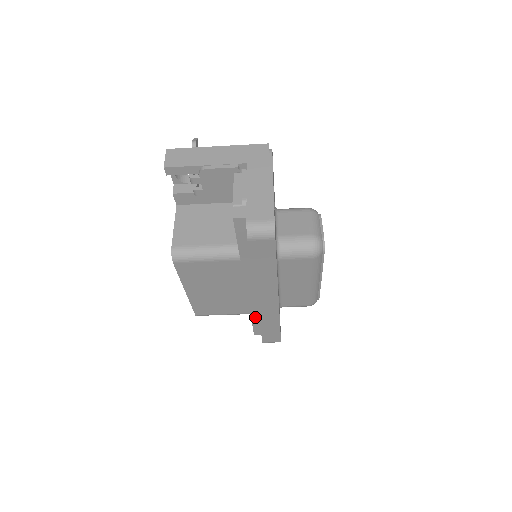
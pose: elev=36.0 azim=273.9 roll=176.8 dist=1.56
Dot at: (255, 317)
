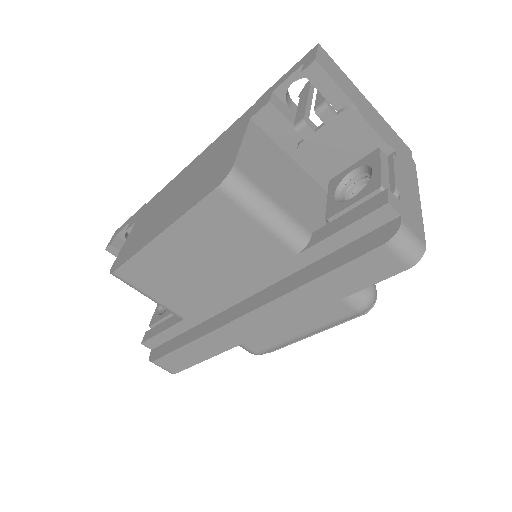
Dot at: (182, 326)
